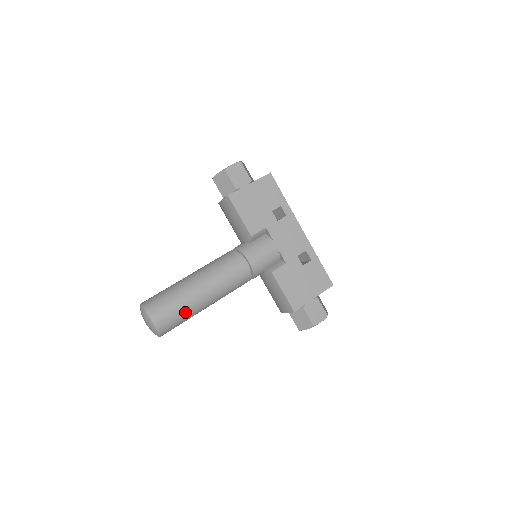
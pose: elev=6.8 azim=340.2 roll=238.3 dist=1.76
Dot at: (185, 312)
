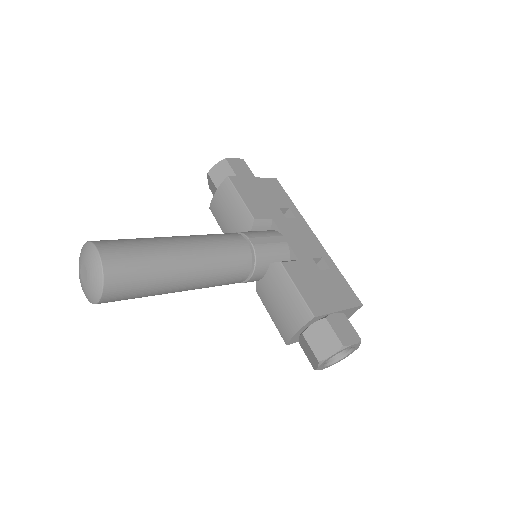
Dot at: (152, 264)
